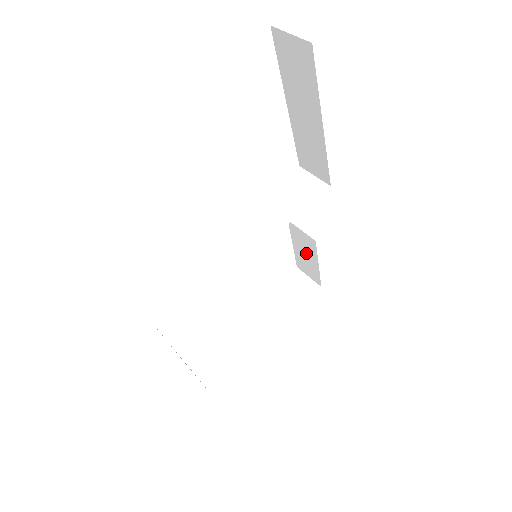
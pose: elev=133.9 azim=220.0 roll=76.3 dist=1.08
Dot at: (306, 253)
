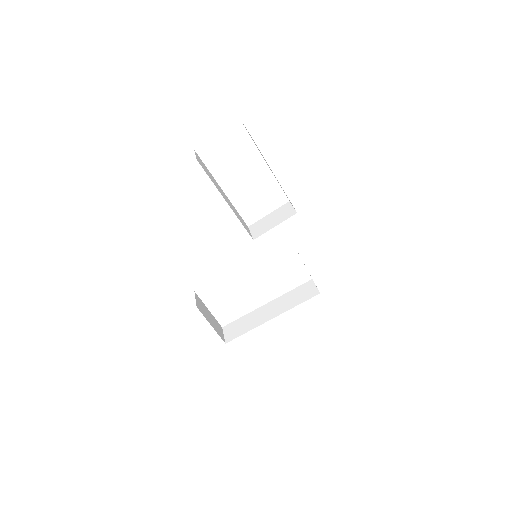
Dot at: occluded
